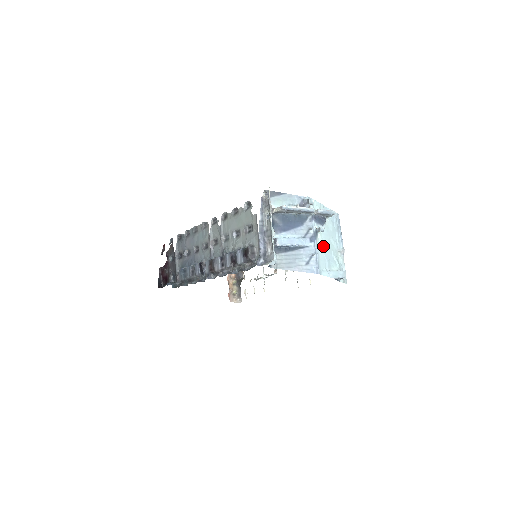
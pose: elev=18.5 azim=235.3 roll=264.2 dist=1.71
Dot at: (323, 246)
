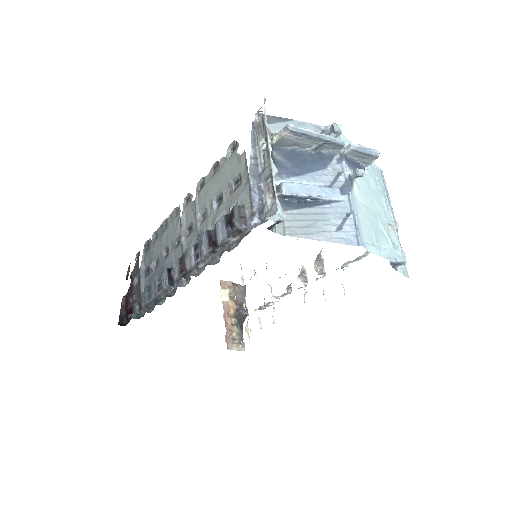
Dot at: (364, 206)
